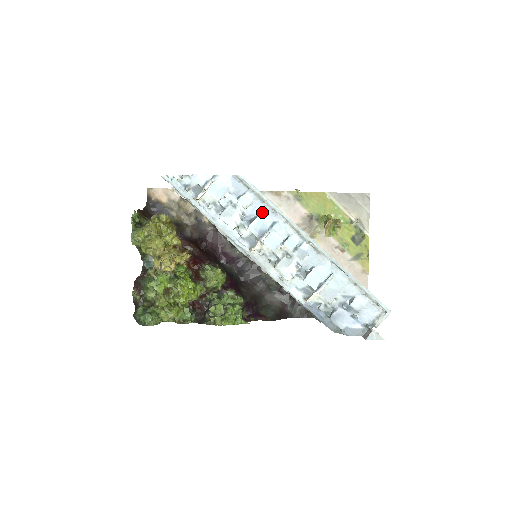
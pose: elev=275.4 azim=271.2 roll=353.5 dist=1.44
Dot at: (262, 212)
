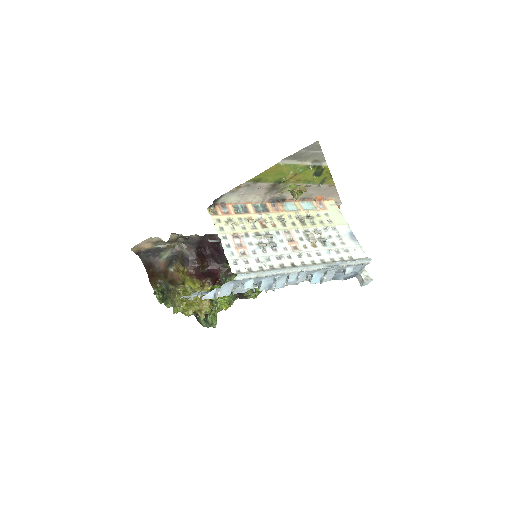
Dot at: (263, 279)
